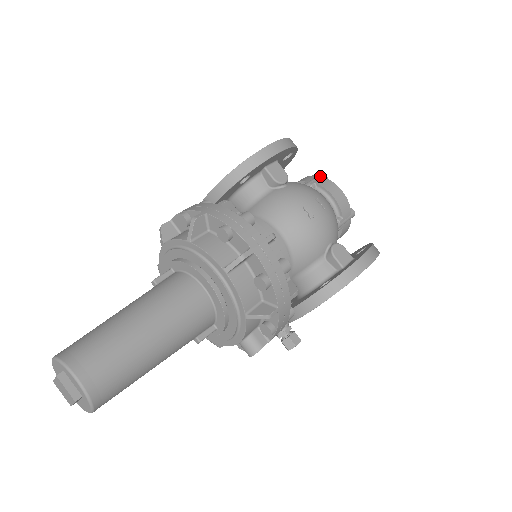
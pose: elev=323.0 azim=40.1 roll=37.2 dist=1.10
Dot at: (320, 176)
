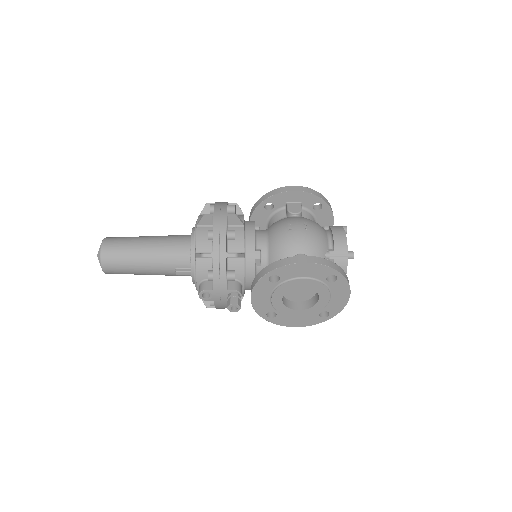
Dot at: occluded
